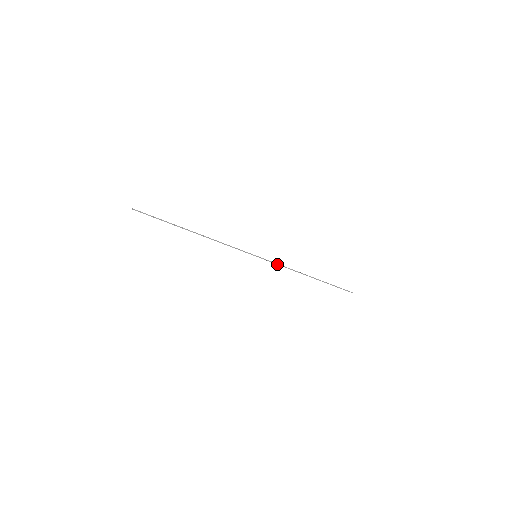
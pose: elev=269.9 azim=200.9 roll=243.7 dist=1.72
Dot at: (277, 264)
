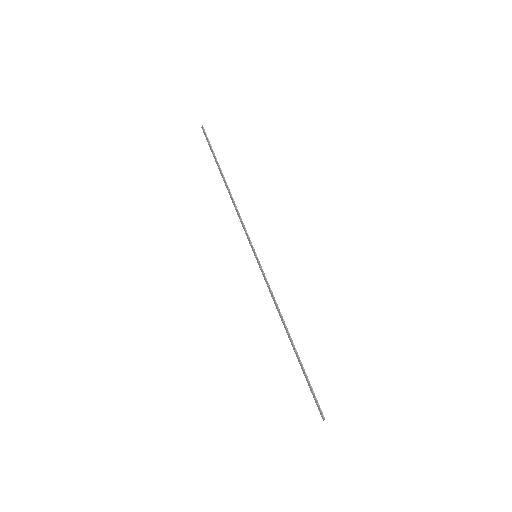
Dot at: (268, 284)
